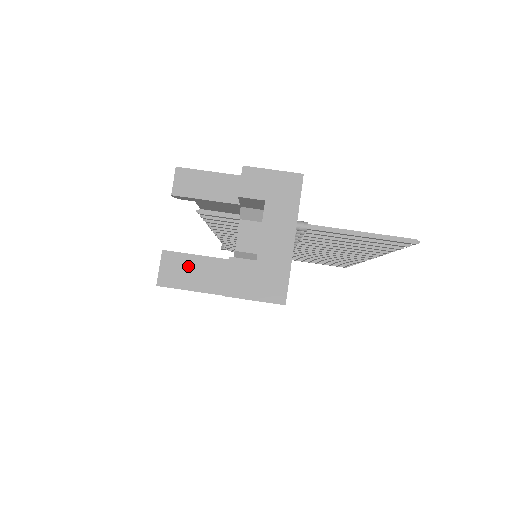
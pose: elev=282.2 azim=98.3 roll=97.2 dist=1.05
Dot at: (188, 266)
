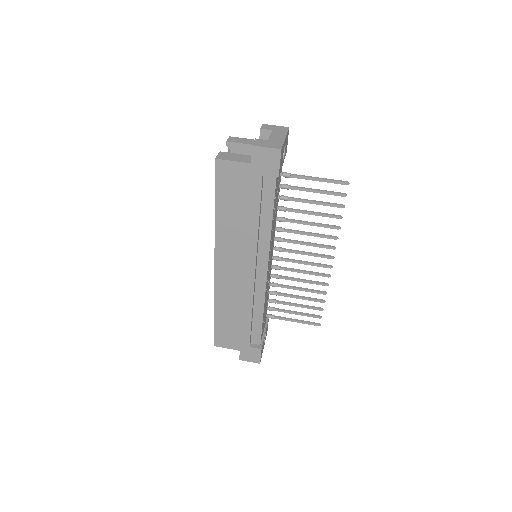
Dot at: (232, 156)
